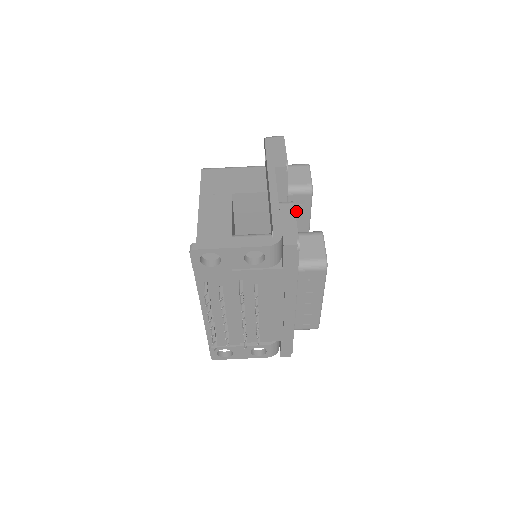
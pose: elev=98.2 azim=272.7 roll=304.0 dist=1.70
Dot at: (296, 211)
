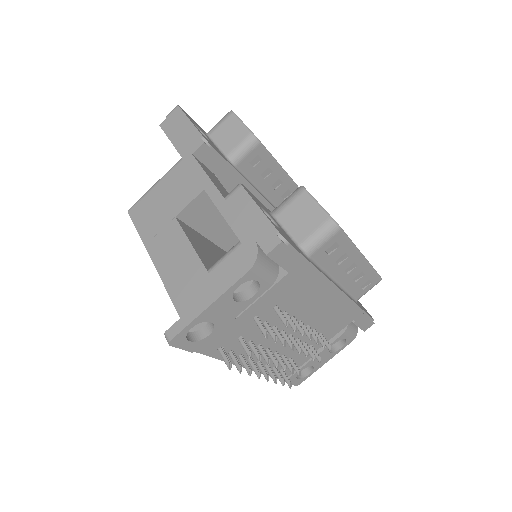
Dot at: (259, 173)
